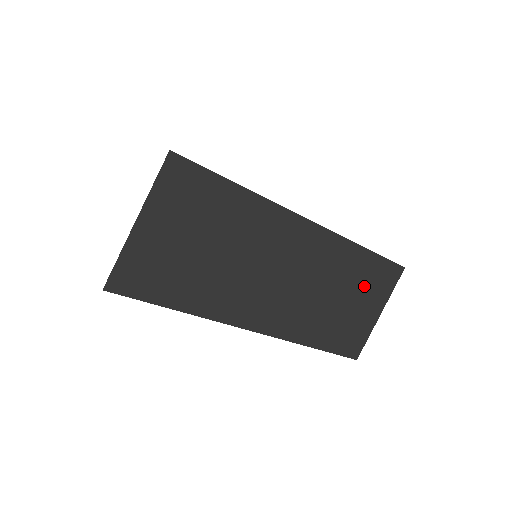
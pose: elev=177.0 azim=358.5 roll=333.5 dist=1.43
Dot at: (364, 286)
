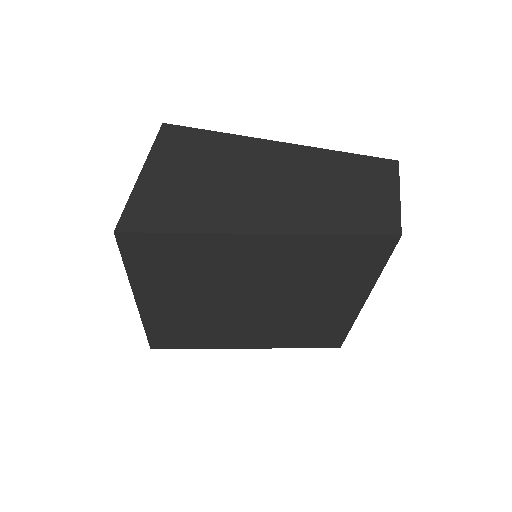
Dot at: (373, 179)
